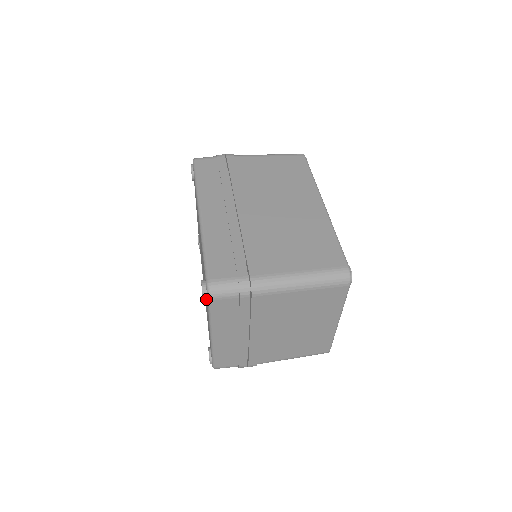
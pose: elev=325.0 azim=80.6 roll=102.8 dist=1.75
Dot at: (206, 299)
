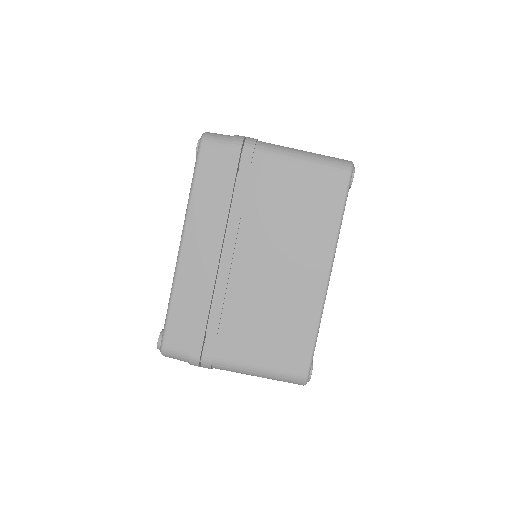
Dot at: occluded
